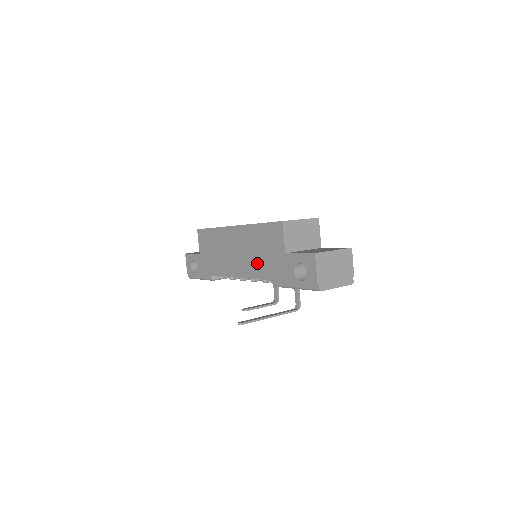
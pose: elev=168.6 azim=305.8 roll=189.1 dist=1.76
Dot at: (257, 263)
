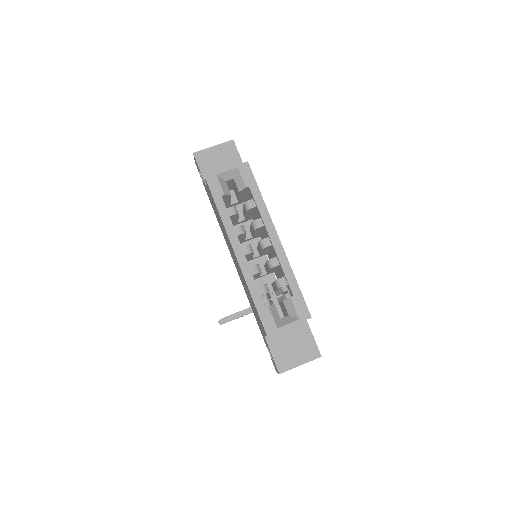
Dot at: (247, 294)
